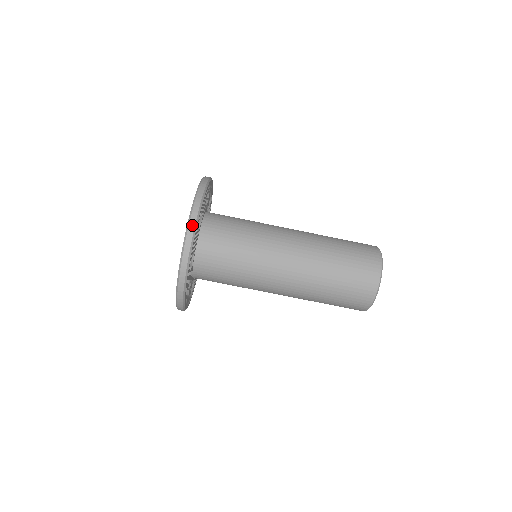
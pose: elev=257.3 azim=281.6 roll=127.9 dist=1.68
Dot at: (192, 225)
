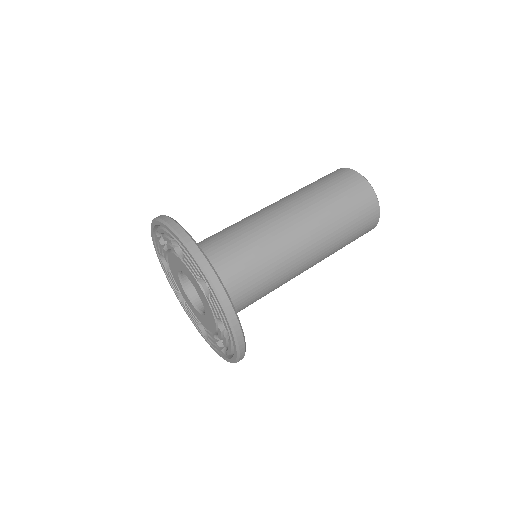
Dot at: (187, 238)
